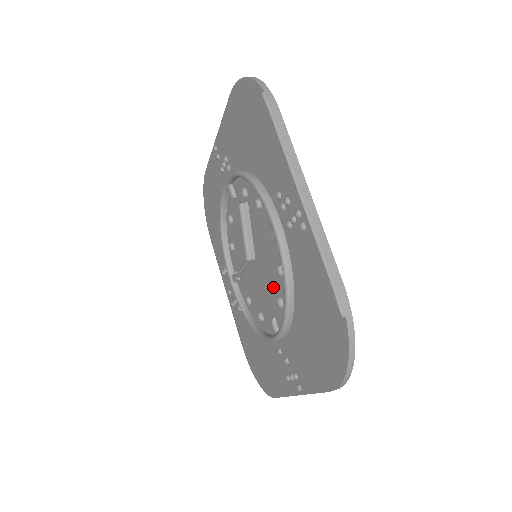
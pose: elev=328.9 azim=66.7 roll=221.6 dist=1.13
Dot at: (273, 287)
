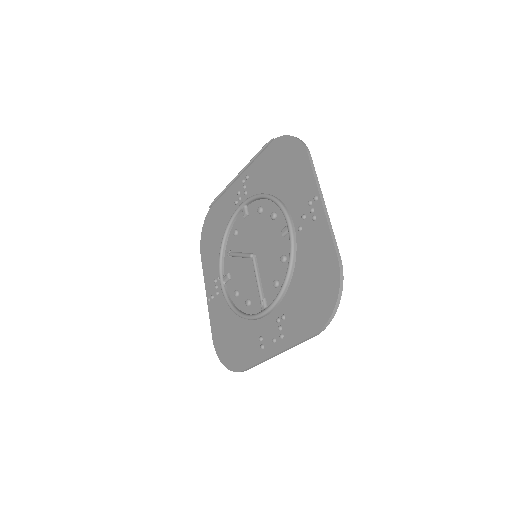
Dot at: (268, 227)
